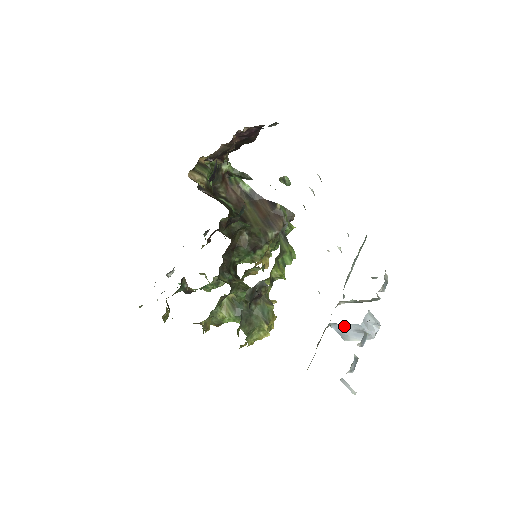
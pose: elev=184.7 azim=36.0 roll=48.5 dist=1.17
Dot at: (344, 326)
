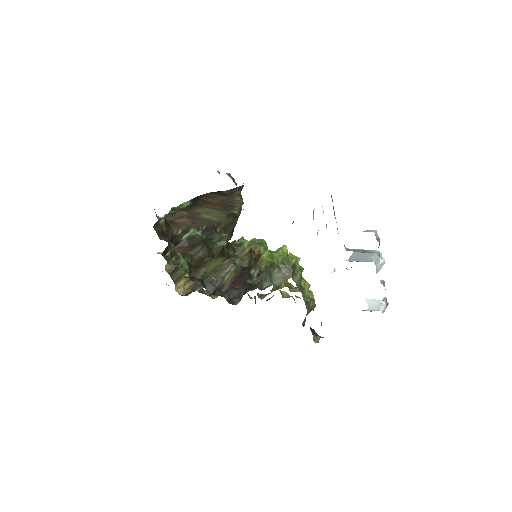
Dot at: occluded
